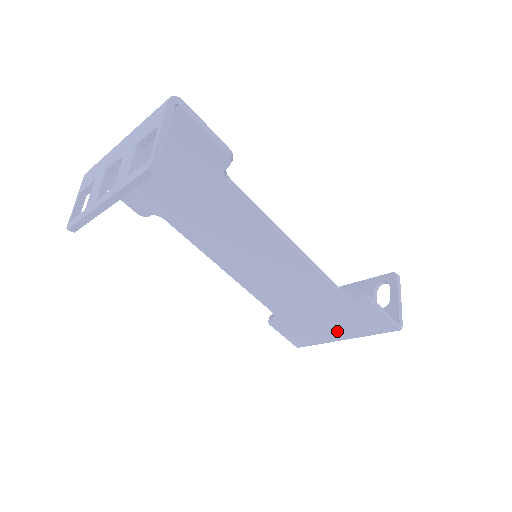
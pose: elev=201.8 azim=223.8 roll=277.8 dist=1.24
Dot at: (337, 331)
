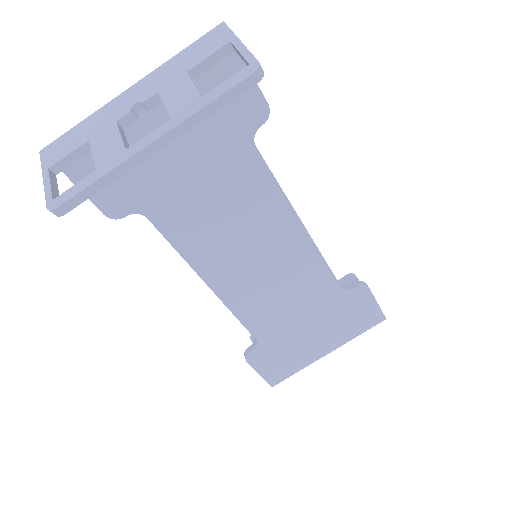
Dot at: (324, 342)
